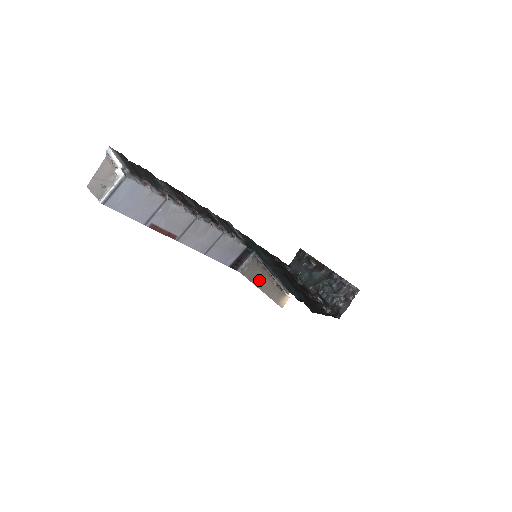
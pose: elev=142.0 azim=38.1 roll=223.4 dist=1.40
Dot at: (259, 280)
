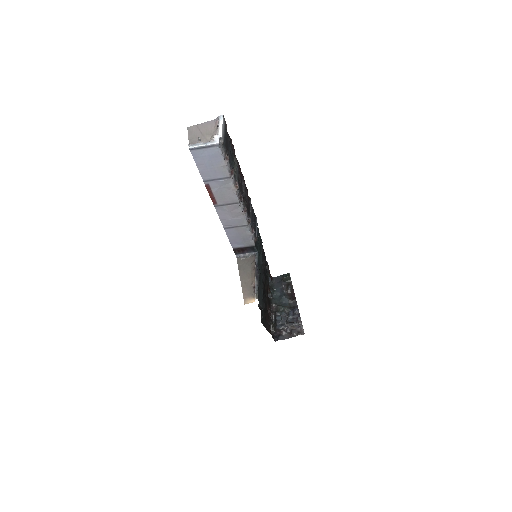
Dot at: (245, 273)
